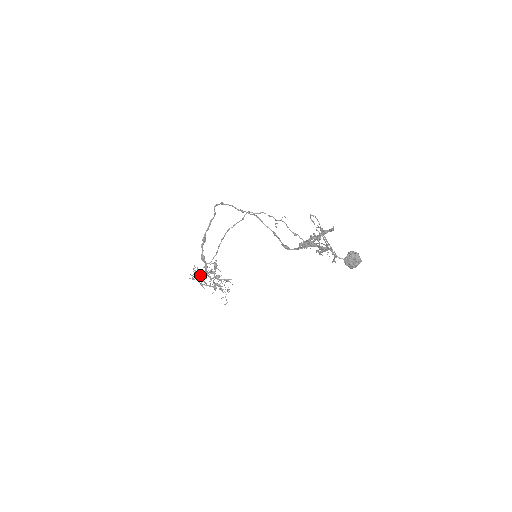
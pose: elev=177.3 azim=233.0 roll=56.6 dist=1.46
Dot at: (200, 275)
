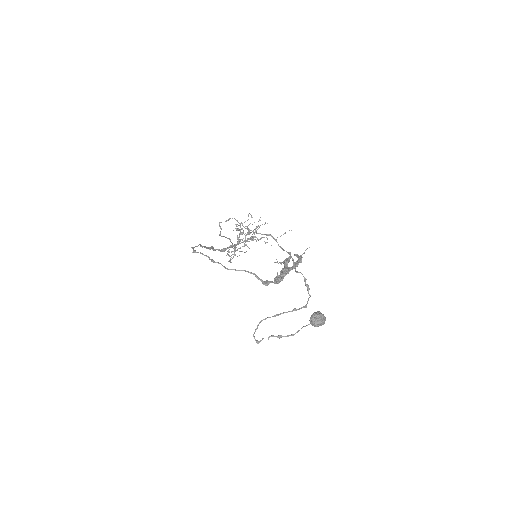
Dot at: (234, 252)
